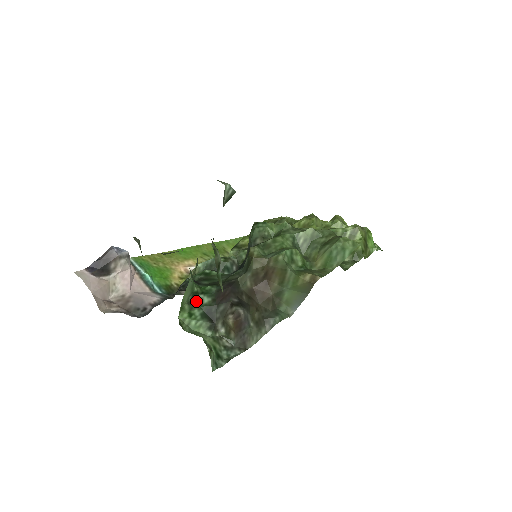
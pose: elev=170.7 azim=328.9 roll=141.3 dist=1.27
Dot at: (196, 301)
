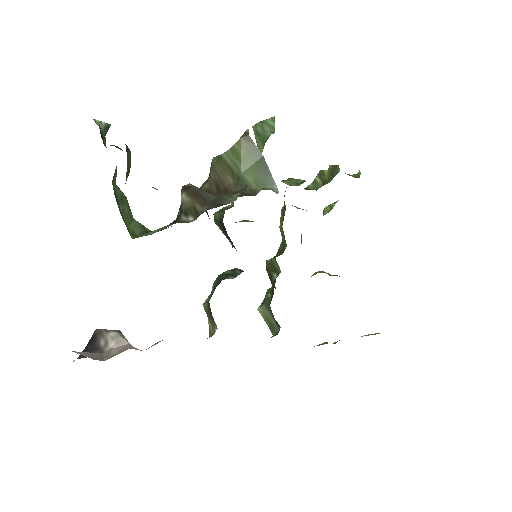
Dot at: occluded
